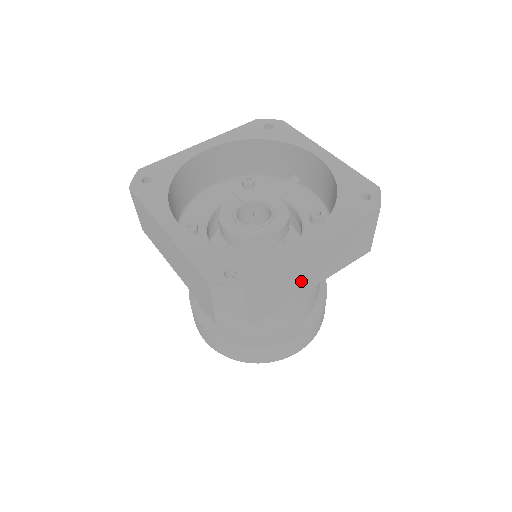
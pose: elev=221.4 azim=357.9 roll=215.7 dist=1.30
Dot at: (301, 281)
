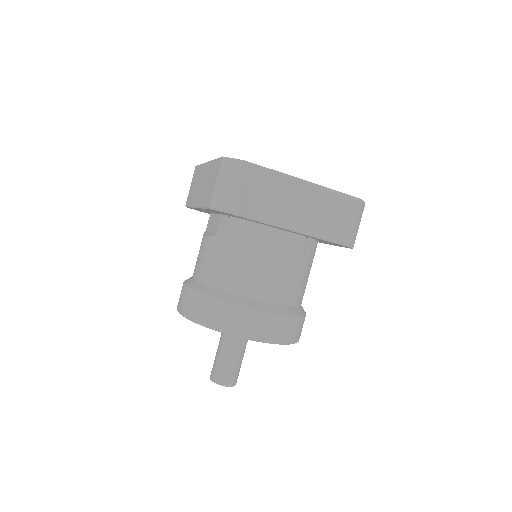
Dot at: (285, 209)
